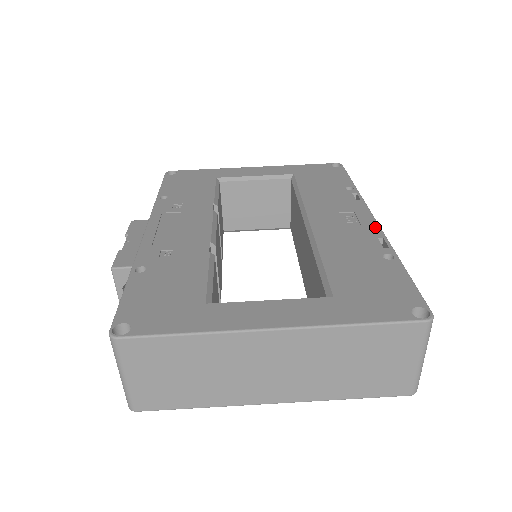
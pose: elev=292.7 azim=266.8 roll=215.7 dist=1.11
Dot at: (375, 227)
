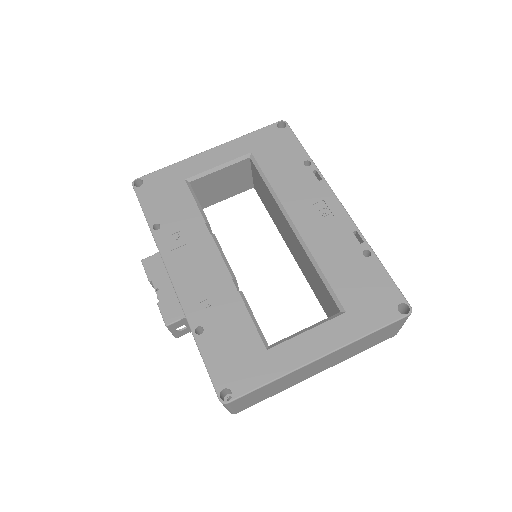
Dot at: (346, 218)
